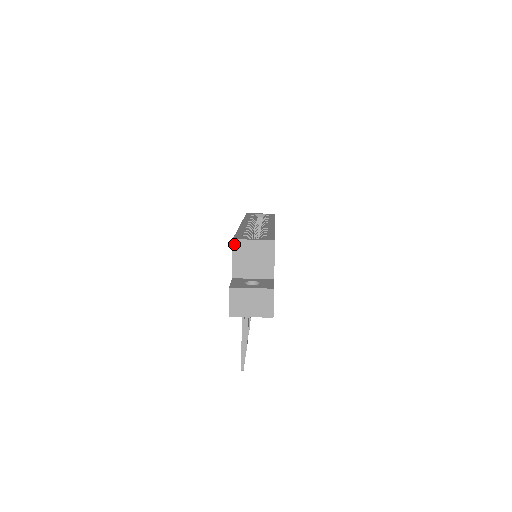
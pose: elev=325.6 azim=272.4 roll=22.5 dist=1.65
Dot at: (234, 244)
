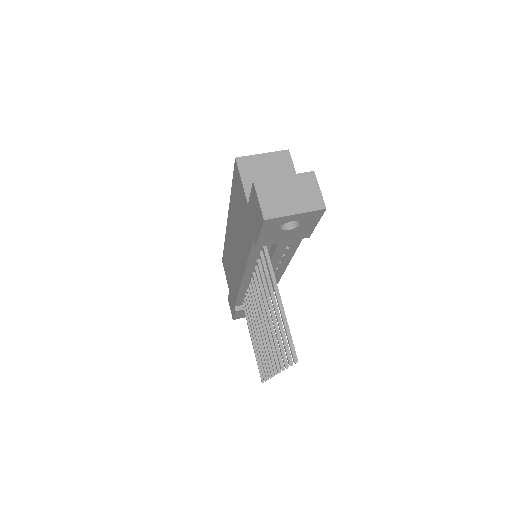
Dot at: (239, 163)
